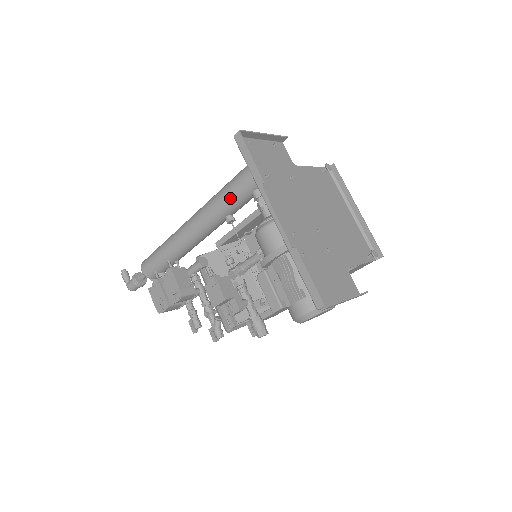
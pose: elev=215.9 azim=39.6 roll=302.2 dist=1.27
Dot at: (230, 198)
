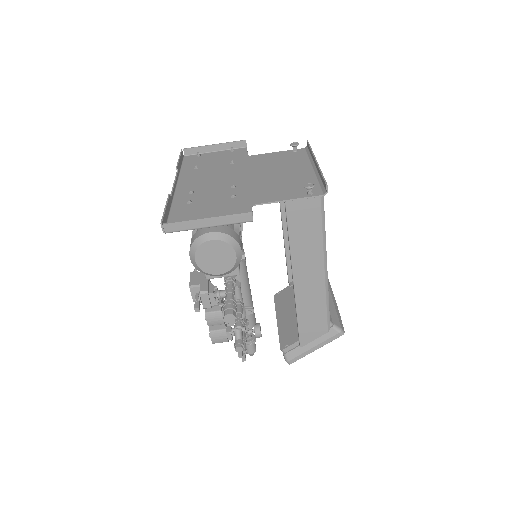
Dot at: occluded
